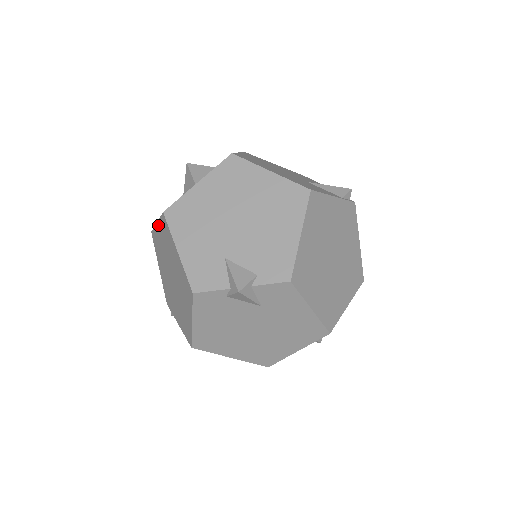
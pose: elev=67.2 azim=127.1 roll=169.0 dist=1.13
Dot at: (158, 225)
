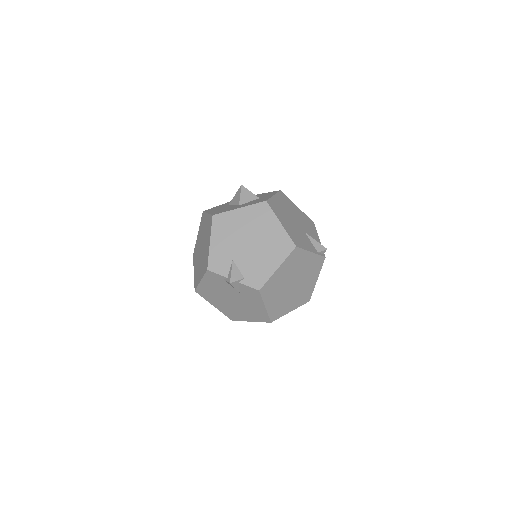
Dot at: (208, 216)
